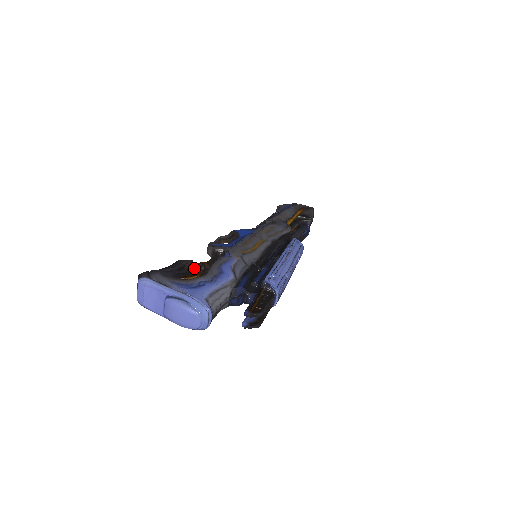
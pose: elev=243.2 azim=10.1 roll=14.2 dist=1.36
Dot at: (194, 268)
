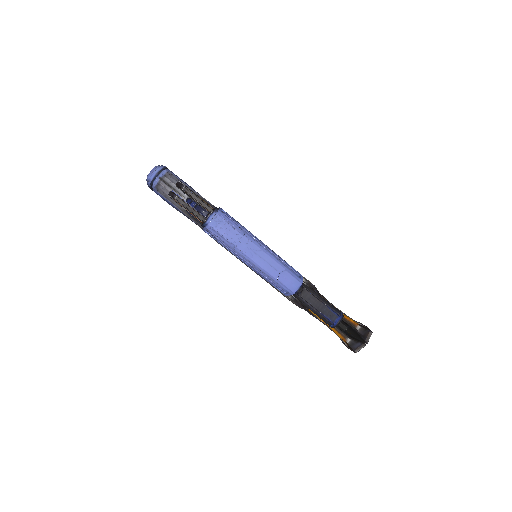
Dot at: occluded
